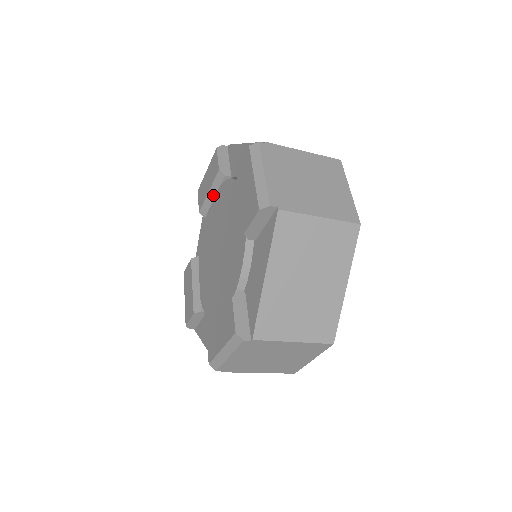
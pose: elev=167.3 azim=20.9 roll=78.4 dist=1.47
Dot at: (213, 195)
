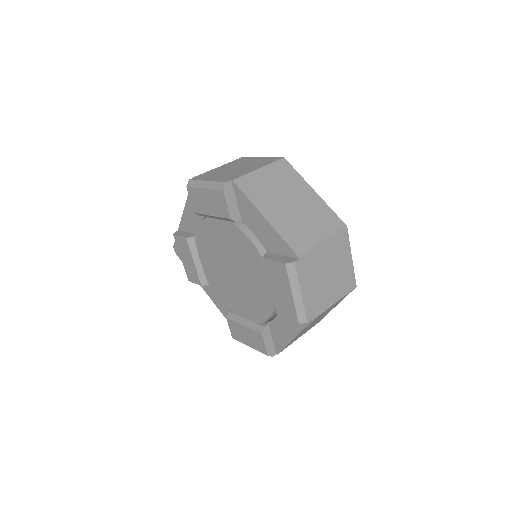
Dot at: (217, 218)
